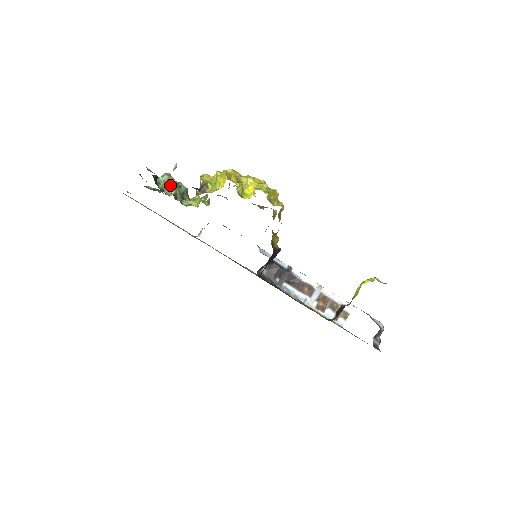
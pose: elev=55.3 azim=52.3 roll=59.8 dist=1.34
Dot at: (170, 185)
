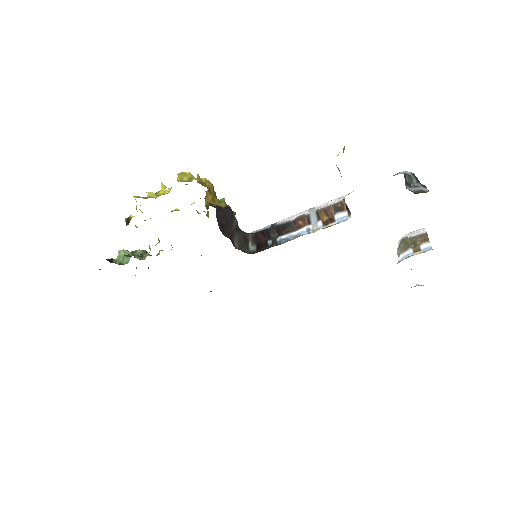
Dot at: (125, 256)
